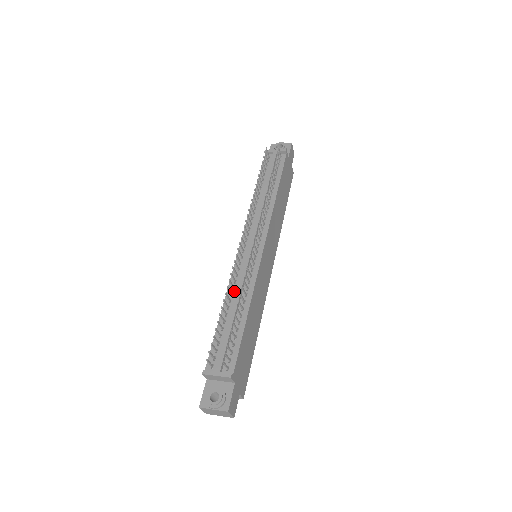
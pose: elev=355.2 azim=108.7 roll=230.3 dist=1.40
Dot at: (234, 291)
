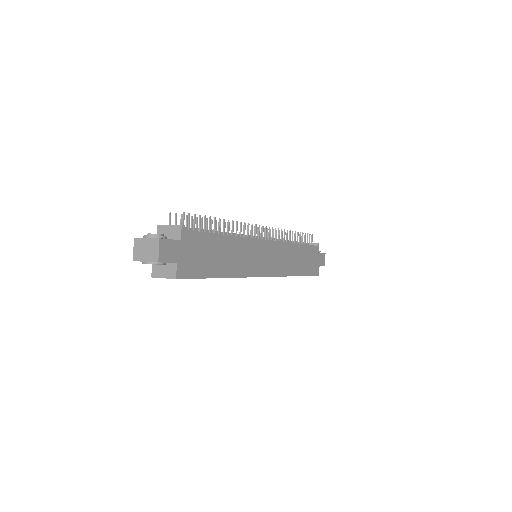
Dot at: occluded
